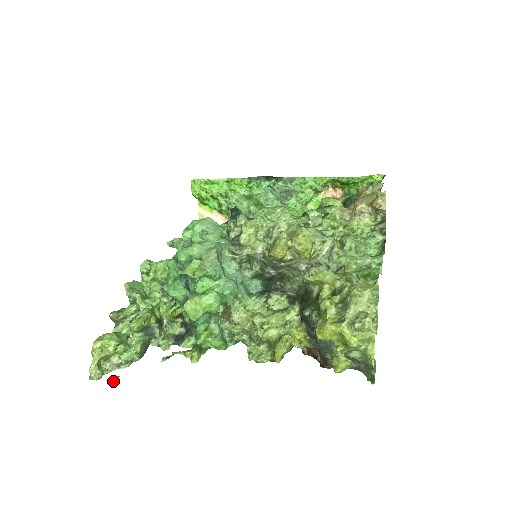
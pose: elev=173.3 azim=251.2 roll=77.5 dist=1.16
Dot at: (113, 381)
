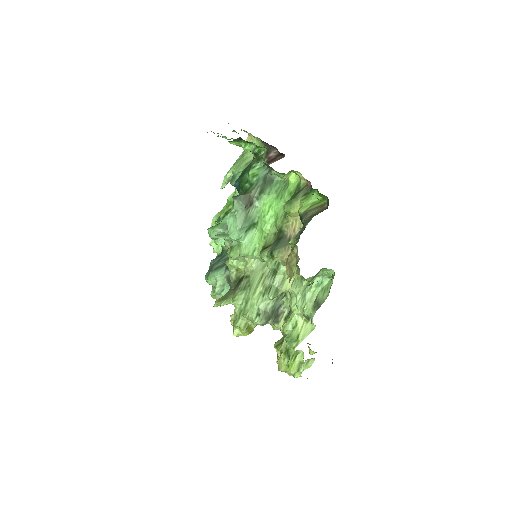
Dot at: occluded
